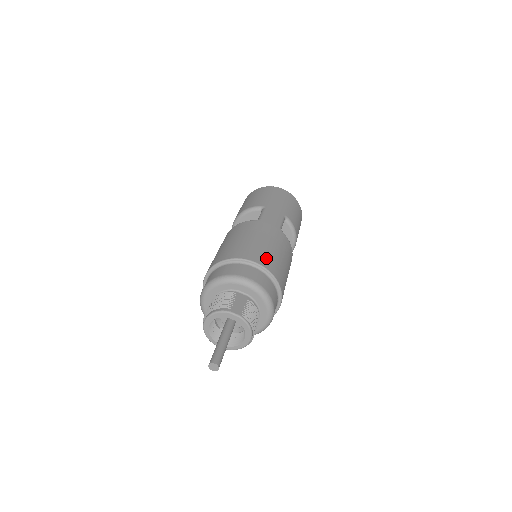
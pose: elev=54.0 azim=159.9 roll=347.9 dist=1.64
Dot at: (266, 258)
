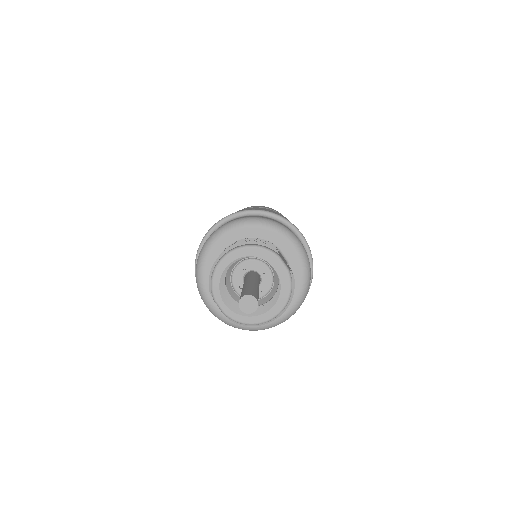
Dot at: occluded
